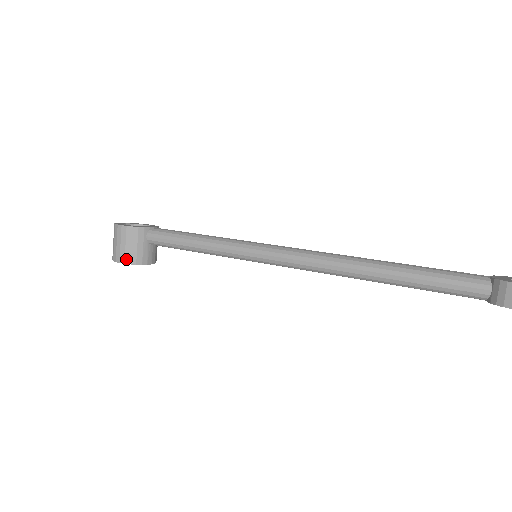
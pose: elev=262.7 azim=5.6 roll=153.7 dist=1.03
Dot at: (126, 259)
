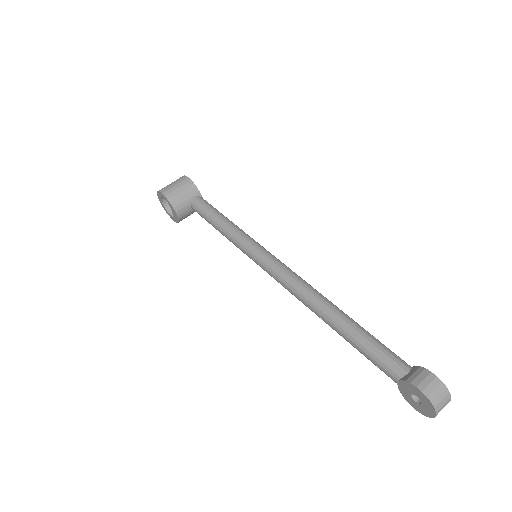
Dot at: (169, 195)
